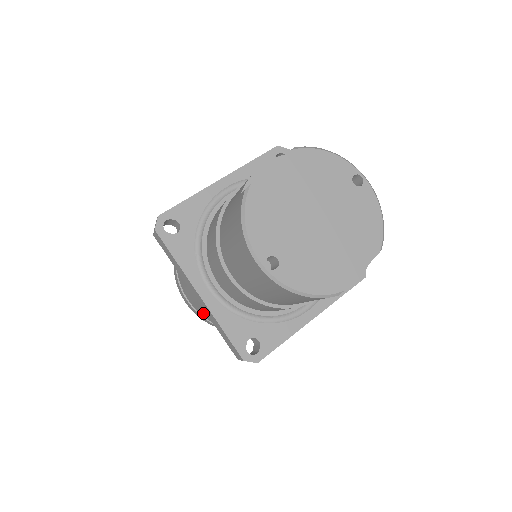
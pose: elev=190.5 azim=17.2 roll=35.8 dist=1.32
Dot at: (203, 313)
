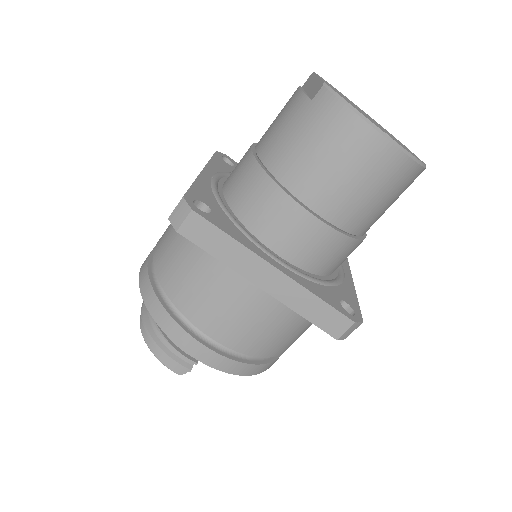
Dot at: (245, 338)
